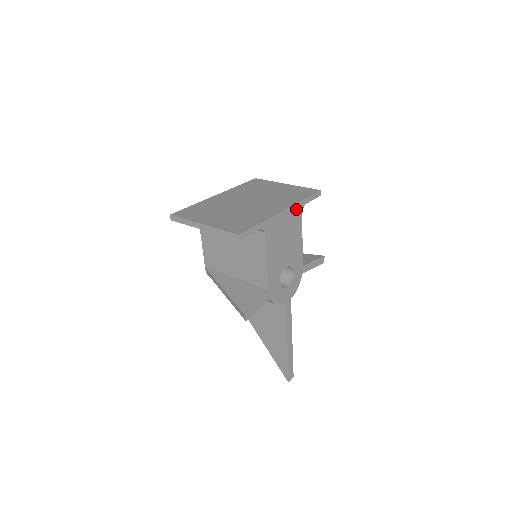
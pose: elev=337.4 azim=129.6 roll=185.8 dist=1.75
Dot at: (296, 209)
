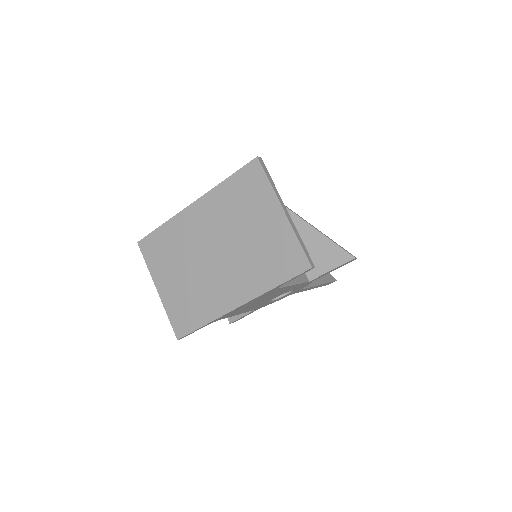
Dot at: (264, 294)
